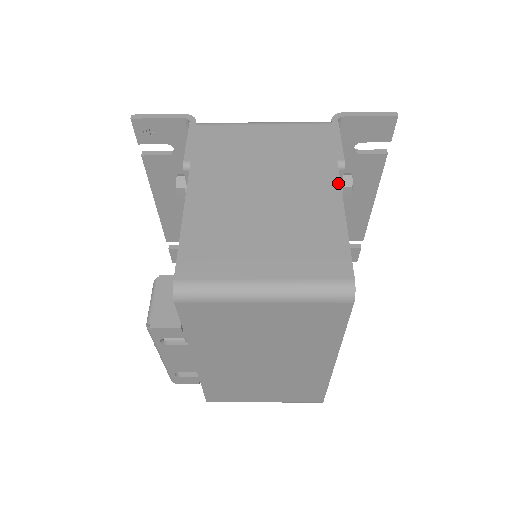
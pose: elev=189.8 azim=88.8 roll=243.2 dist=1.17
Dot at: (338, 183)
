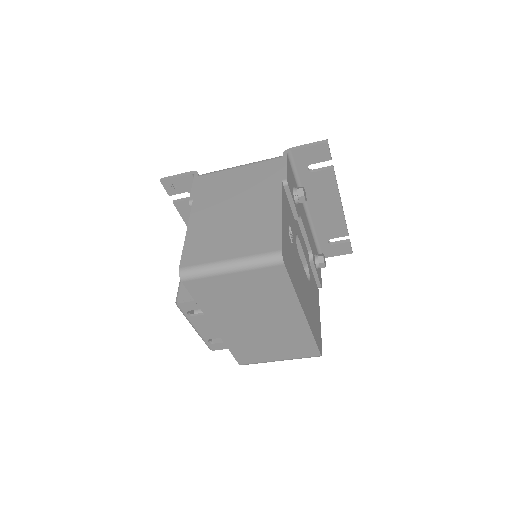
Dot at: (280, 194)
